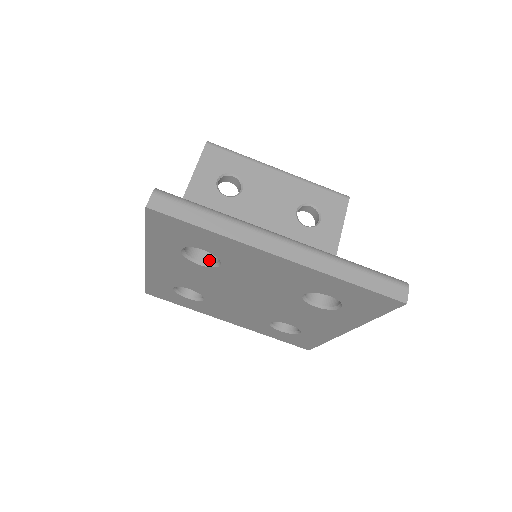
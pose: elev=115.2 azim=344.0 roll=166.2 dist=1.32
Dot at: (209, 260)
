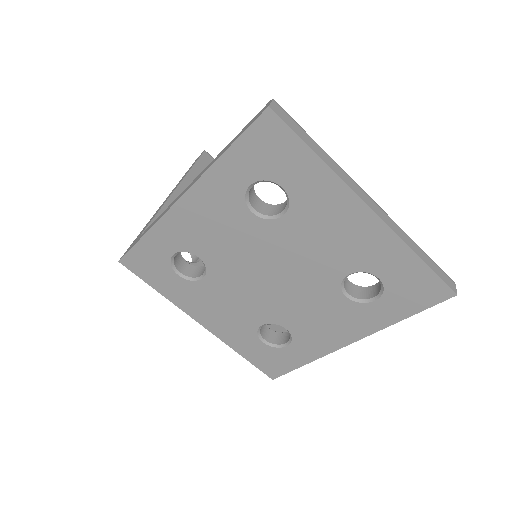
Dot at: (264, 212)
